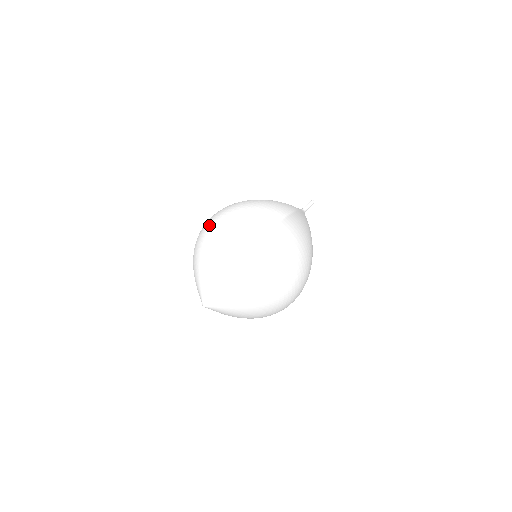
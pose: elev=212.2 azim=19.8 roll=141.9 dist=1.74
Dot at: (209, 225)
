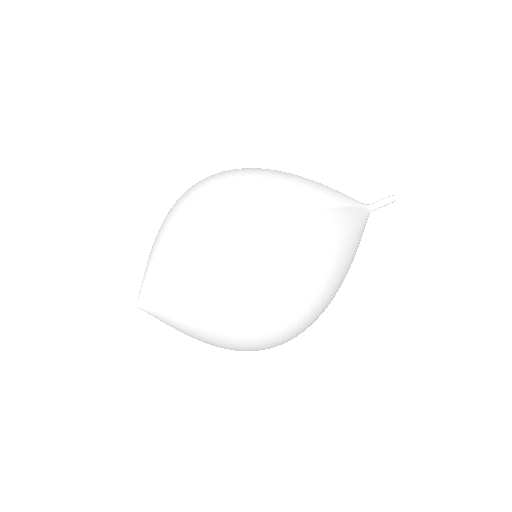
Dot at: (186, 191)
